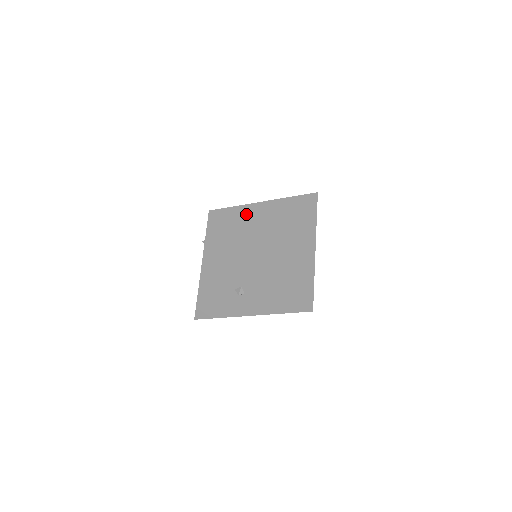
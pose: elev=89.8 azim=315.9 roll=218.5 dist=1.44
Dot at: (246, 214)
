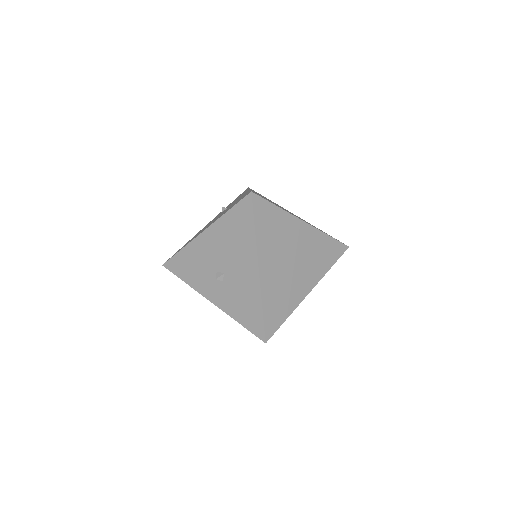
Dot at: (279, 219)
